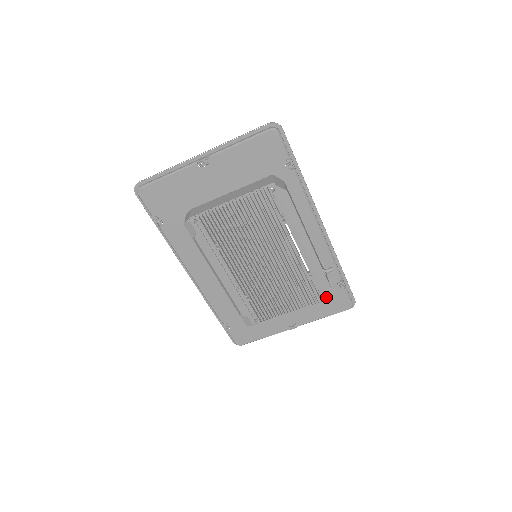
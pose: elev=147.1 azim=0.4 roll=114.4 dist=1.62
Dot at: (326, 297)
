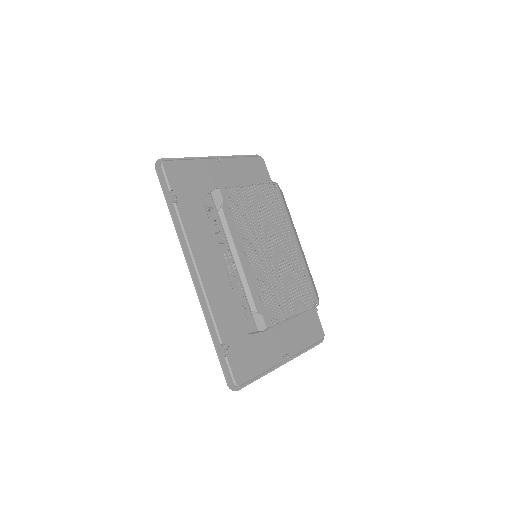
Dot at: (317, 301)
